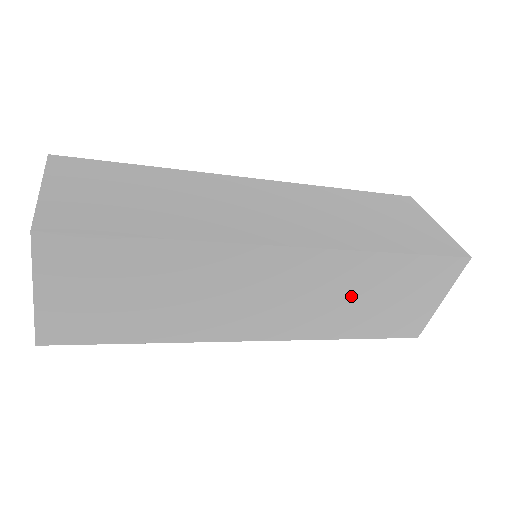
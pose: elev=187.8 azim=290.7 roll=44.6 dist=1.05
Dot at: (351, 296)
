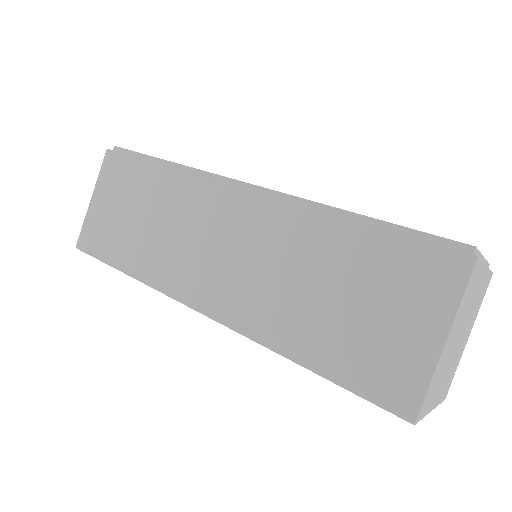
Dot at: occluded
